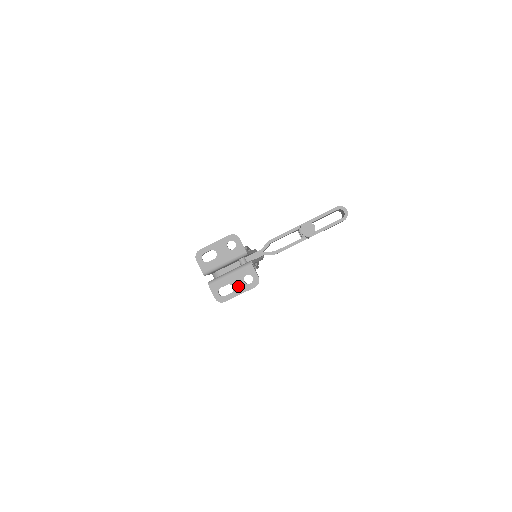
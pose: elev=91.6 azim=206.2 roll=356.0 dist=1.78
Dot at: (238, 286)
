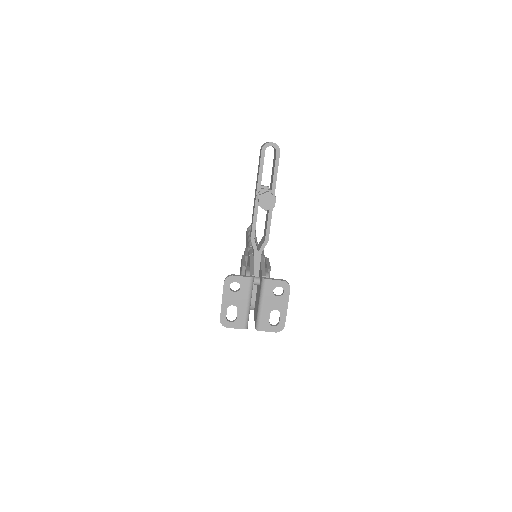
Dot at: (278, 305)
